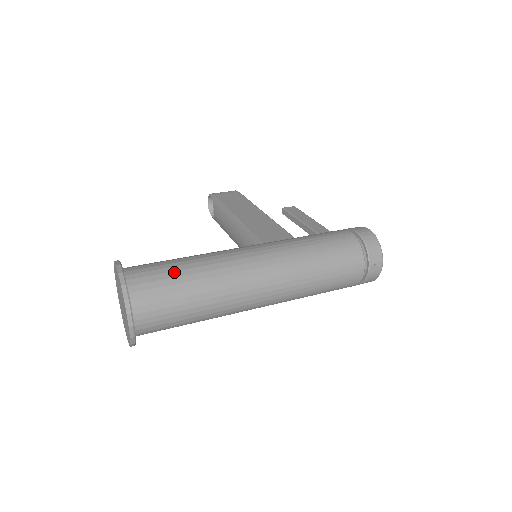
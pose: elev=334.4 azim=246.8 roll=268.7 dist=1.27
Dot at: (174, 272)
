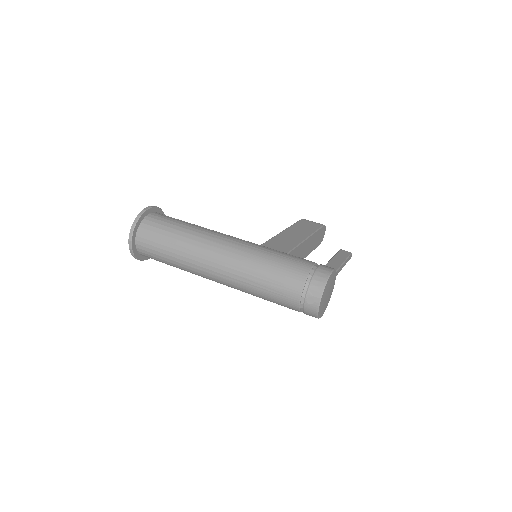
Dot at: (172, 225)
